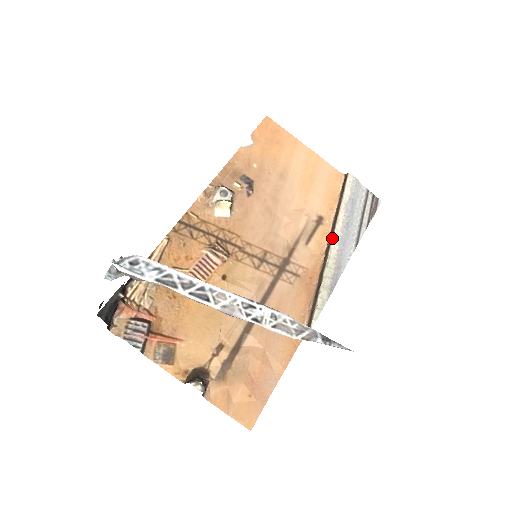
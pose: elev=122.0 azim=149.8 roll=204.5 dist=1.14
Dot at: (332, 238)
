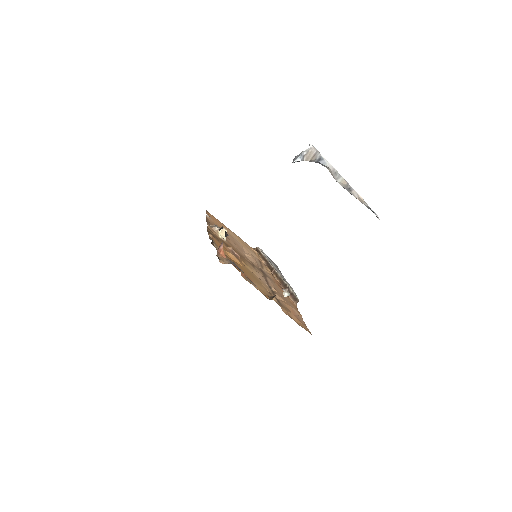
Dot at: (274, 268)
